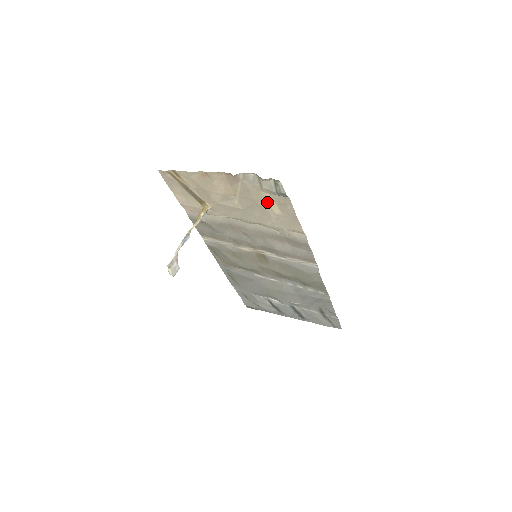
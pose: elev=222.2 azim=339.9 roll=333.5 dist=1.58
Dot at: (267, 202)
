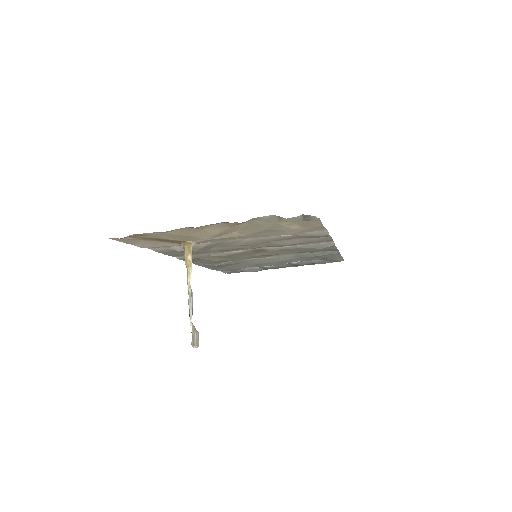
Dot at: (283, 226)
